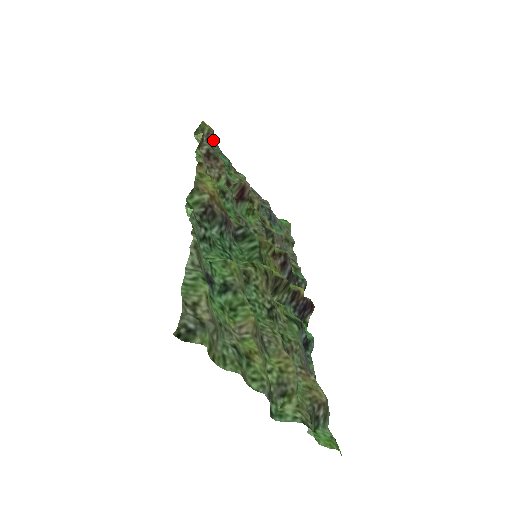
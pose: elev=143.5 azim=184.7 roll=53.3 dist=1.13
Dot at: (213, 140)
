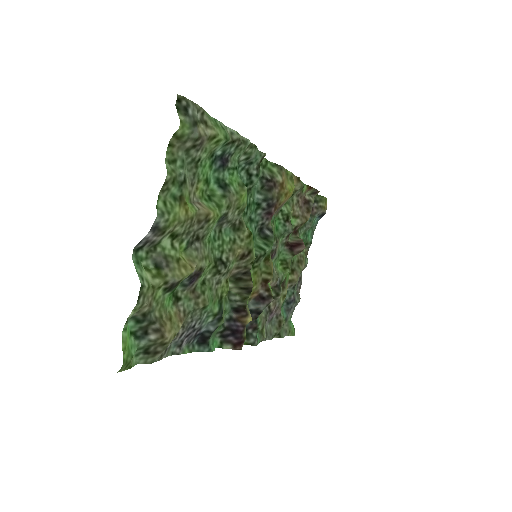
Dot at: (318, 218)
